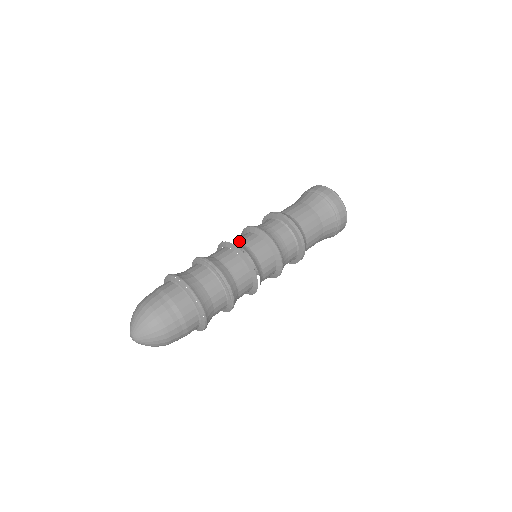
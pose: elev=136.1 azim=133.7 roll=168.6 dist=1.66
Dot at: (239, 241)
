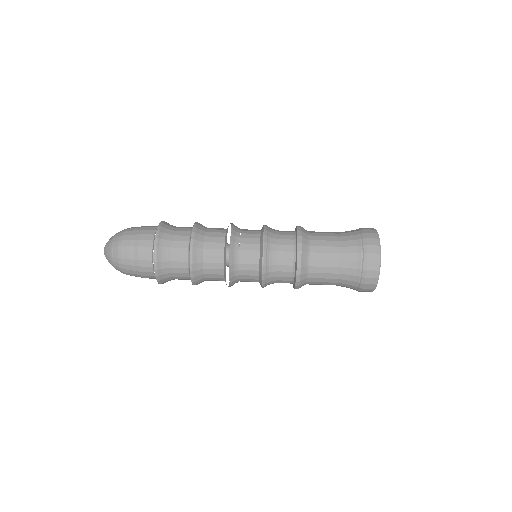
Dot at: (240, 241)
